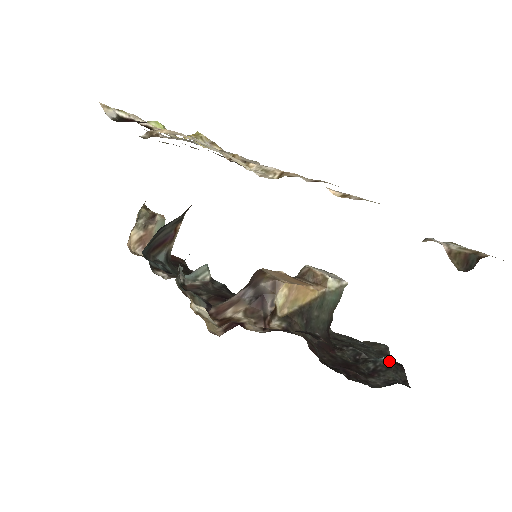
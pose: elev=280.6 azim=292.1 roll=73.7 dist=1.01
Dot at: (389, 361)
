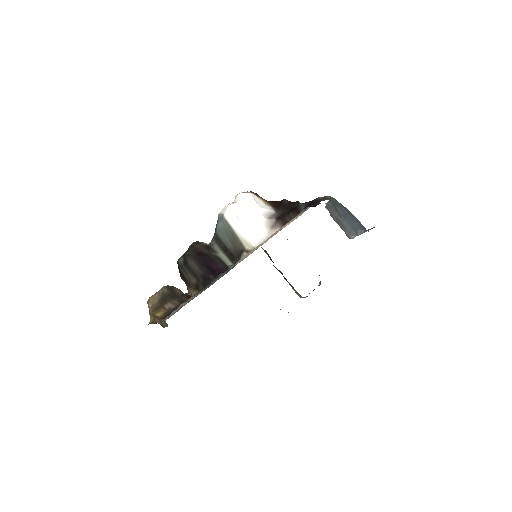
Dot at: occluded
